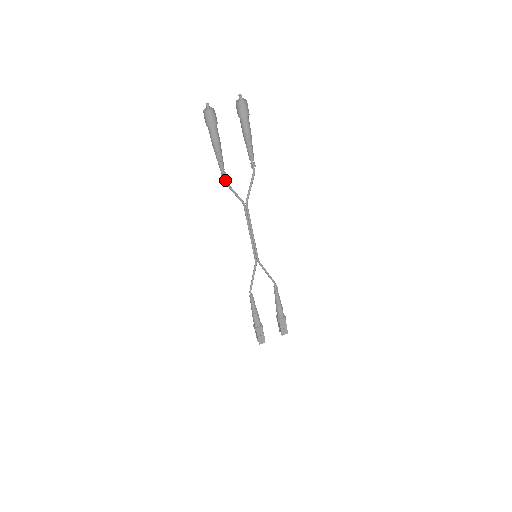
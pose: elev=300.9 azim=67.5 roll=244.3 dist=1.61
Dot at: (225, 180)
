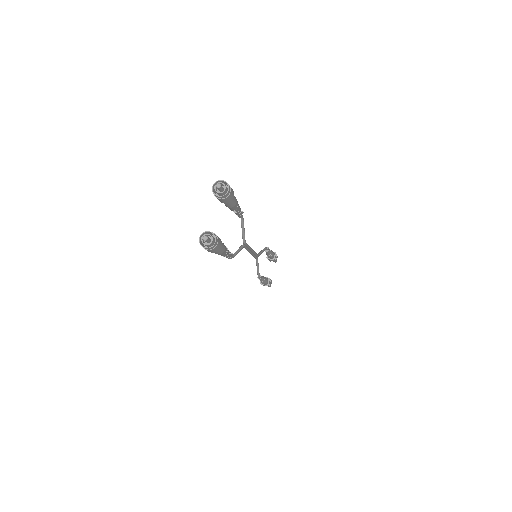
Dot at: (232, 257)
